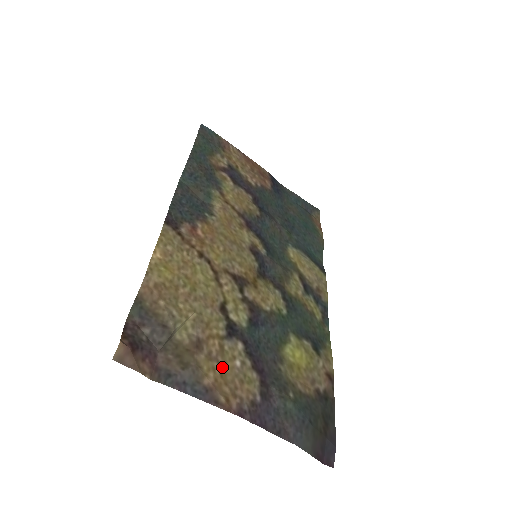
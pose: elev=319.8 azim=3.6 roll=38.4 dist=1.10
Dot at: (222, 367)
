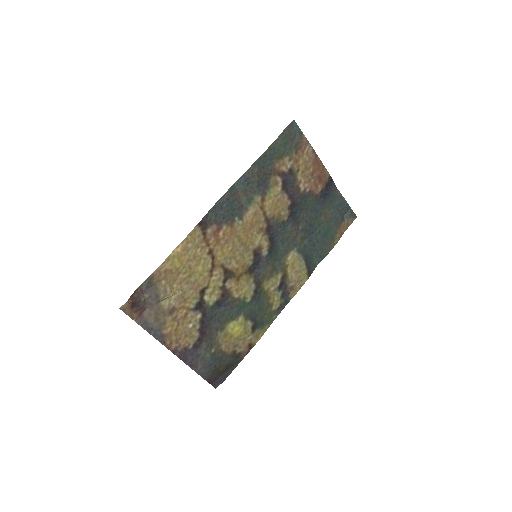
Dot at: (179, 326)
